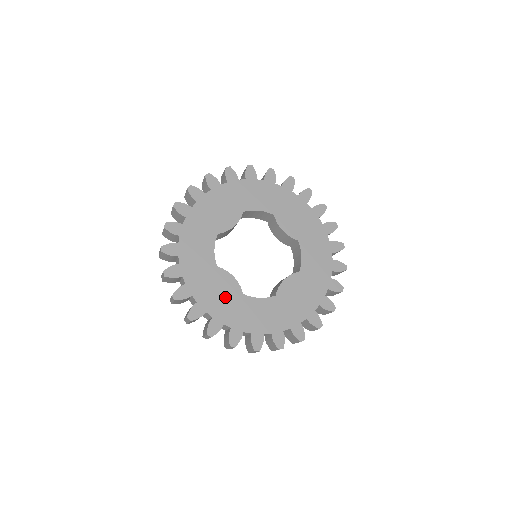
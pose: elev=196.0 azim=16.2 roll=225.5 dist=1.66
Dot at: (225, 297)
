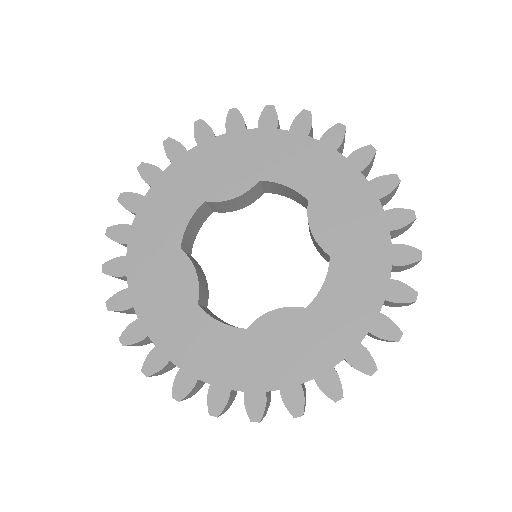
Dot at: (169, 297)
